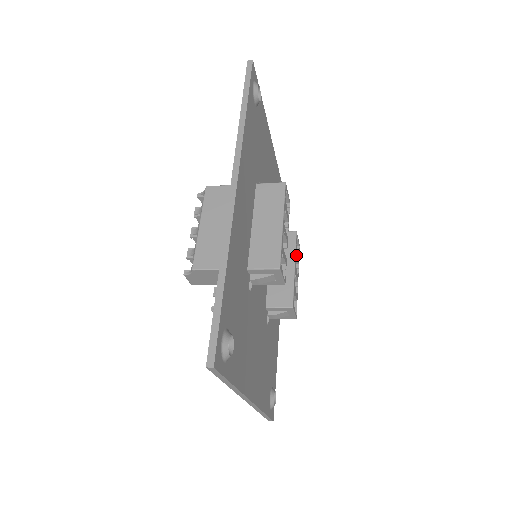
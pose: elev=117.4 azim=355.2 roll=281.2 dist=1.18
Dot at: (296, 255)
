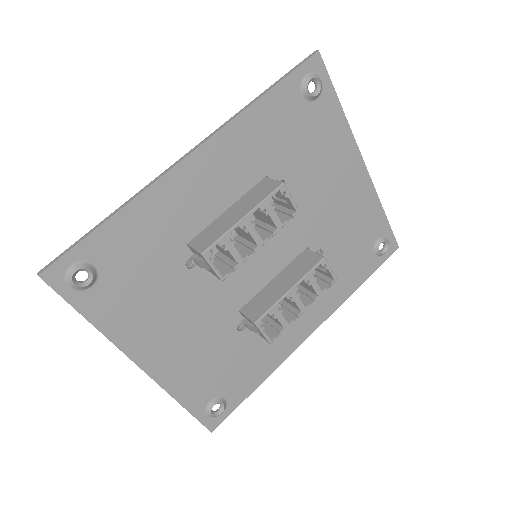
Dot at: (309, 281)
